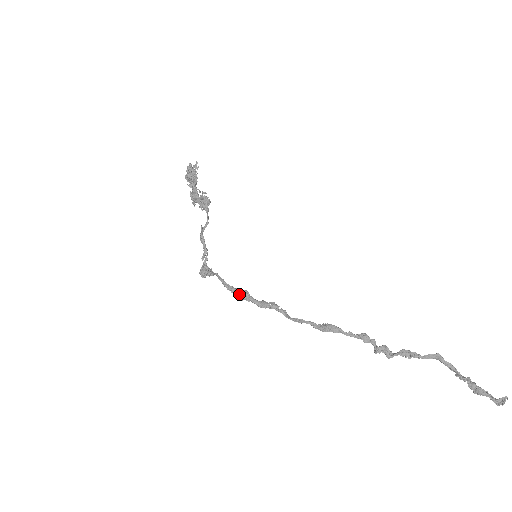
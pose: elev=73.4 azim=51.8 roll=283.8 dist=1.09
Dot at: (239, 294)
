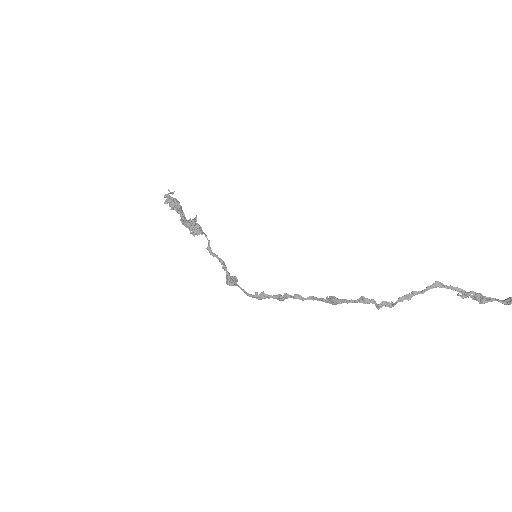
Dot at: (259, 298)
